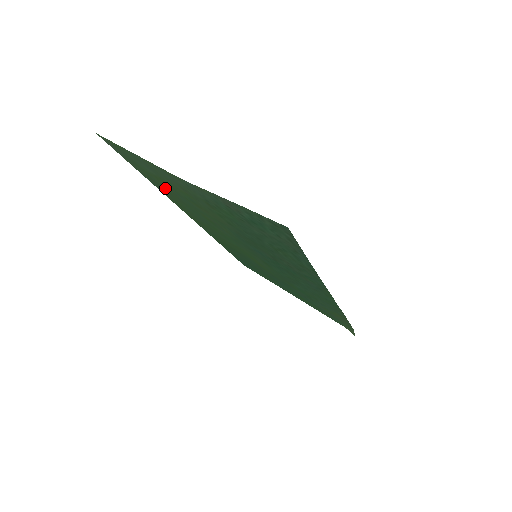
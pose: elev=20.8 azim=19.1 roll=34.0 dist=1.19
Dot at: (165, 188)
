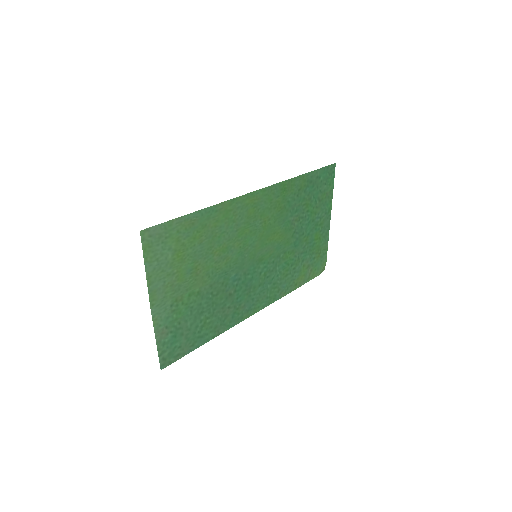
Dot at: (196, 235)
